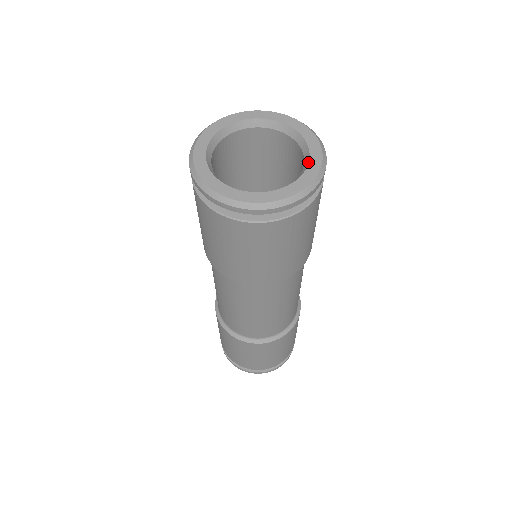
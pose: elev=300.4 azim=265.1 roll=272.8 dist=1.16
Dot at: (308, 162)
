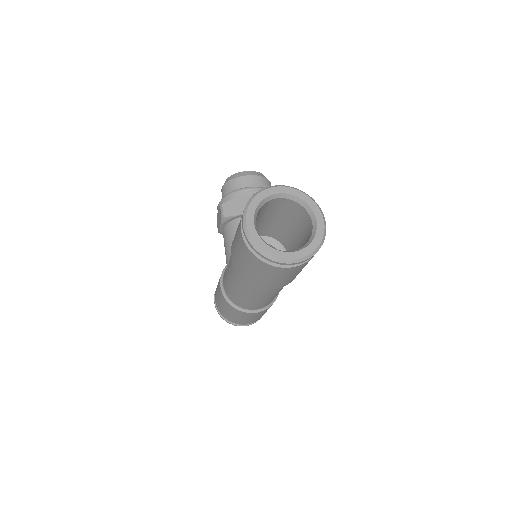
Dot at: (316, 230)
